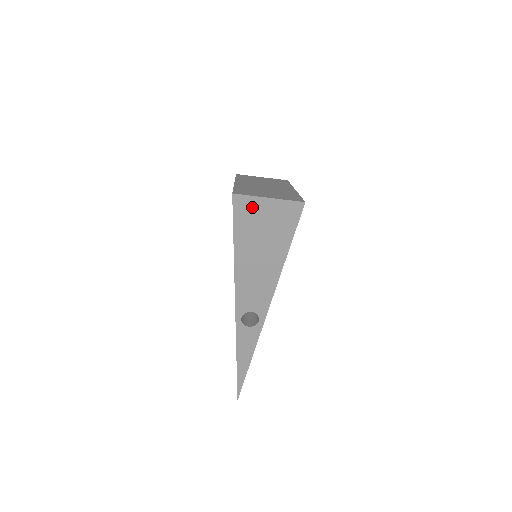
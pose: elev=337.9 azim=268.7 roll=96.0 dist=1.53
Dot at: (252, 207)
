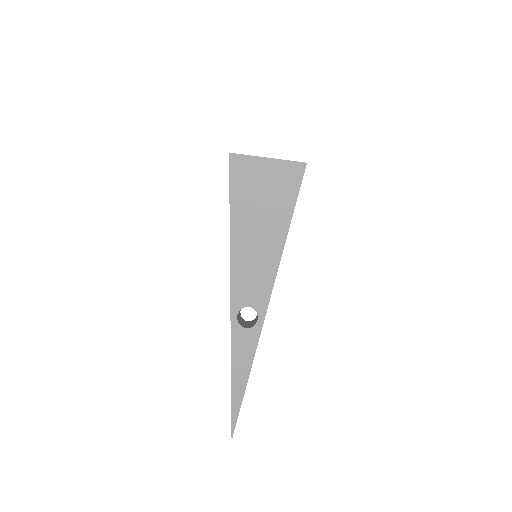
Dot at: (250, 169)
